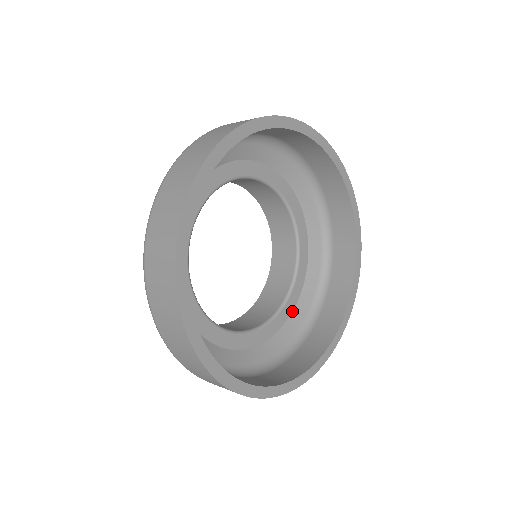
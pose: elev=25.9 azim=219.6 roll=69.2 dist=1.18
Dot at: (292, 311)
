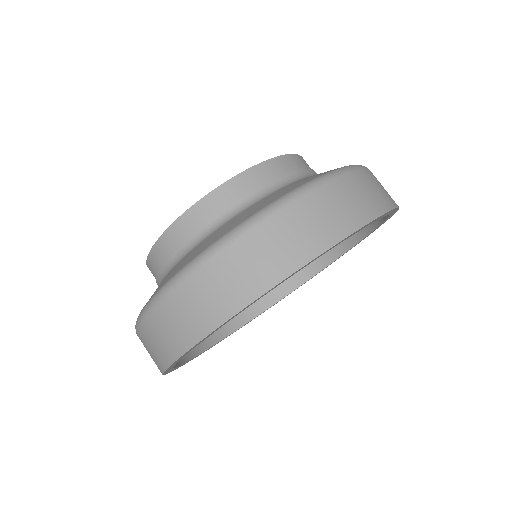
Dot at: occluded
